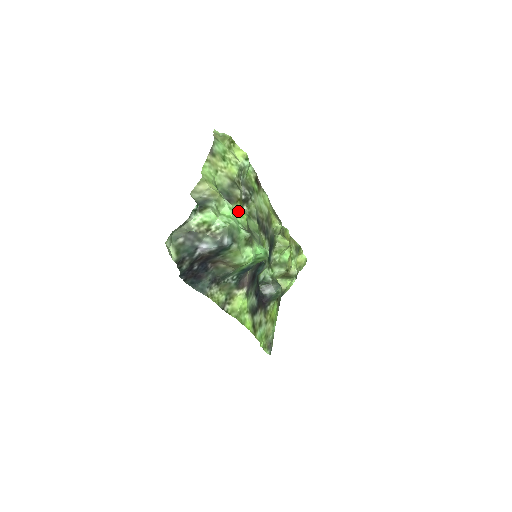
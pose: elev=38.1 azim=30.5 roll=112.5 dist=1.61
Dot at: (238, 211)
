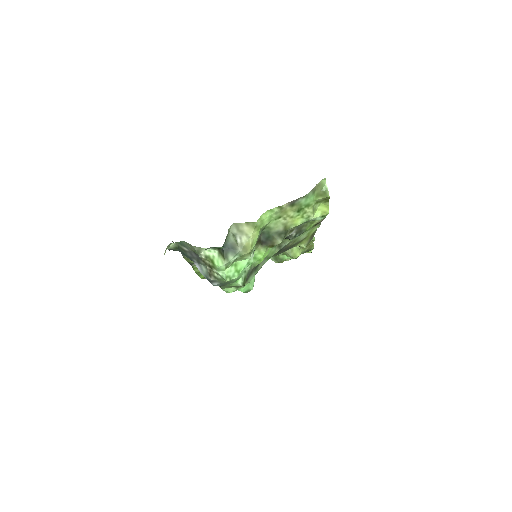
Dot at: (260, 256)
